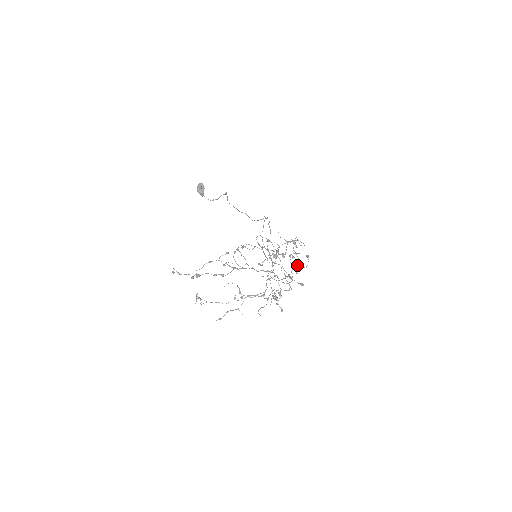
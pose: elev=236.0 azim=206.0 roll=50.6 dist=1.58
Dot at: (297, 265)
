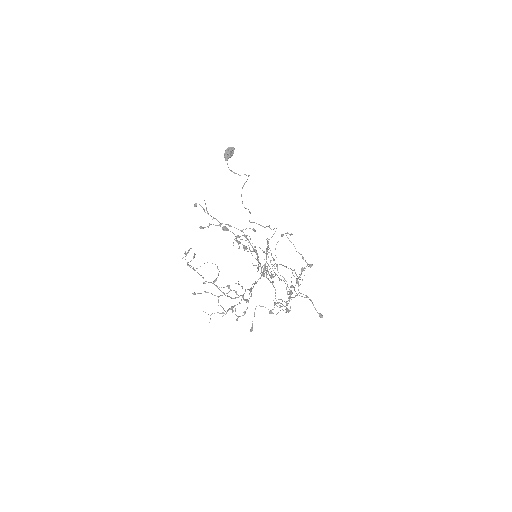
Dot at: occluded
